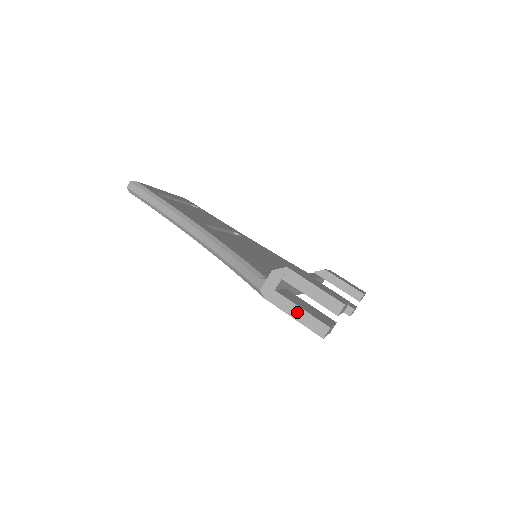
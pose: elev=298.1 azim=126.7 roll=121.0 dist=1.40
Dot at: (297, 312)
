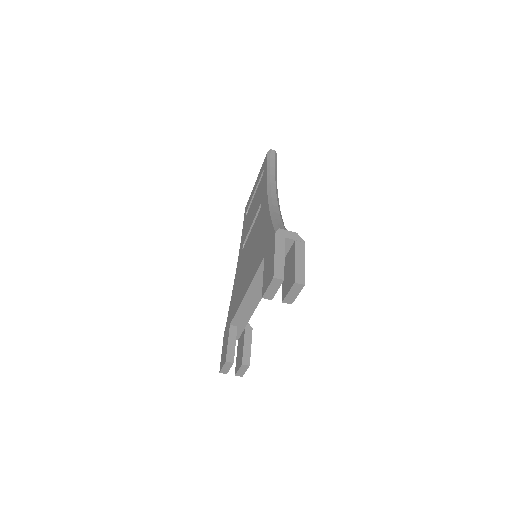
Dot at: (280, 255)
